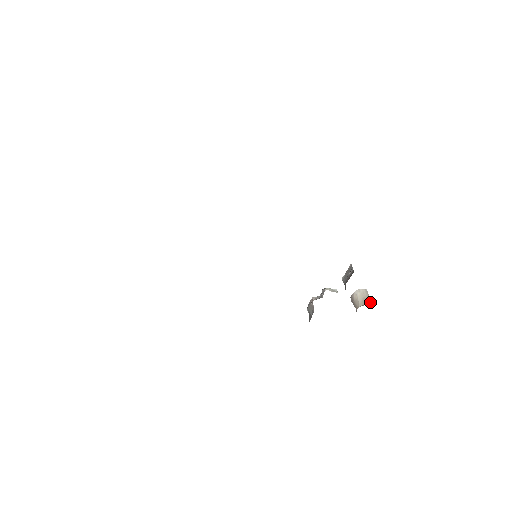
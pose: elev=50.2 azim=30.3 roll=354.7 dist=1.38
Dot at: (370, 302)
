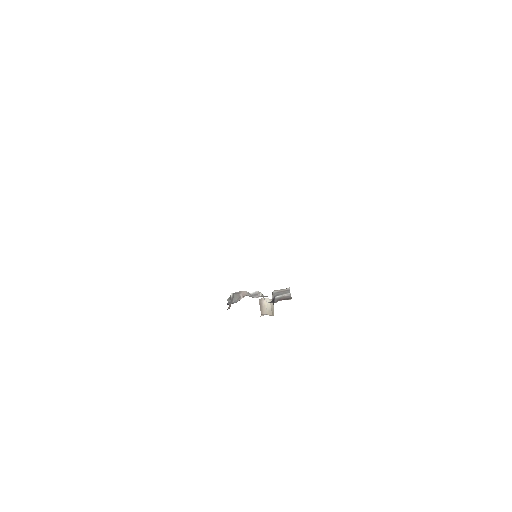
Dot at: (273, 315)
